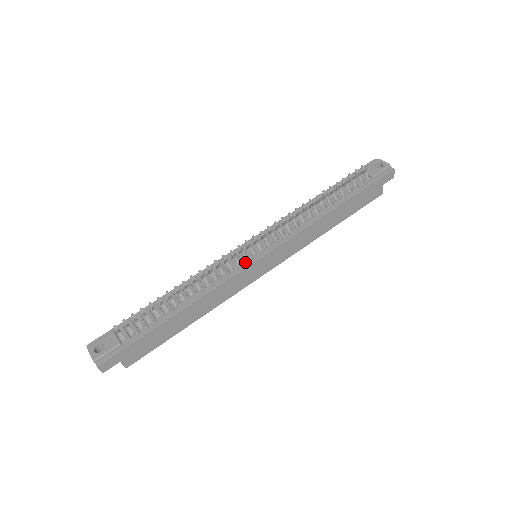
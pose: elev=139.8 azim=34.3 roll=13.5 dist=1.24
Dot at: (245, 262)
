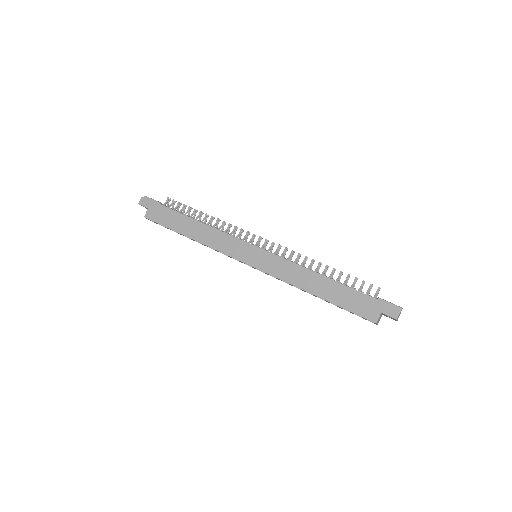
Dot at: occluded
